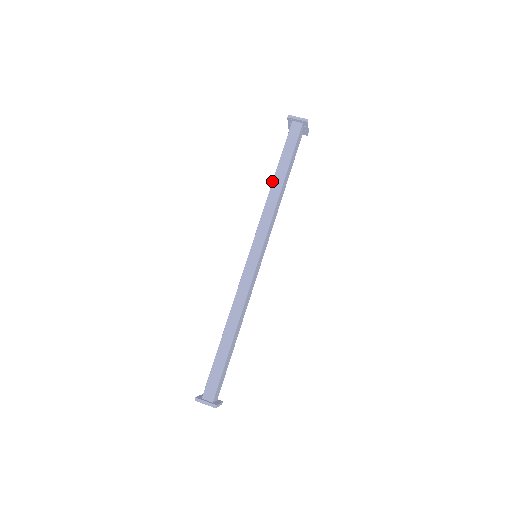
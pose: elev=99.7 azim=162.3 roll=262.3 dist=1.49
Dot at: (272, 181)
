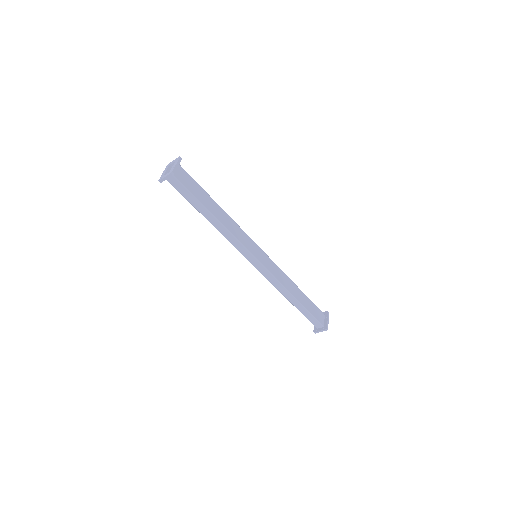
Dot at: occluded
